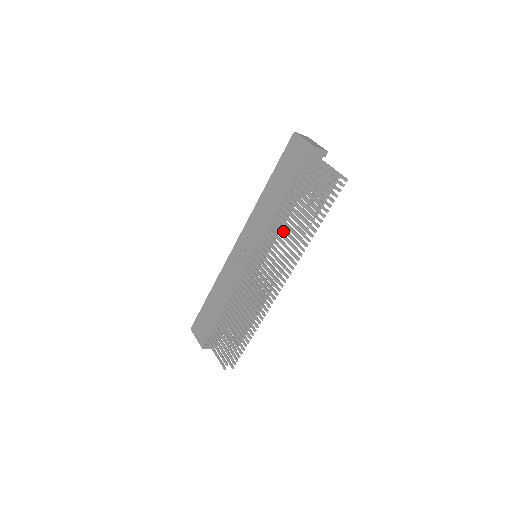
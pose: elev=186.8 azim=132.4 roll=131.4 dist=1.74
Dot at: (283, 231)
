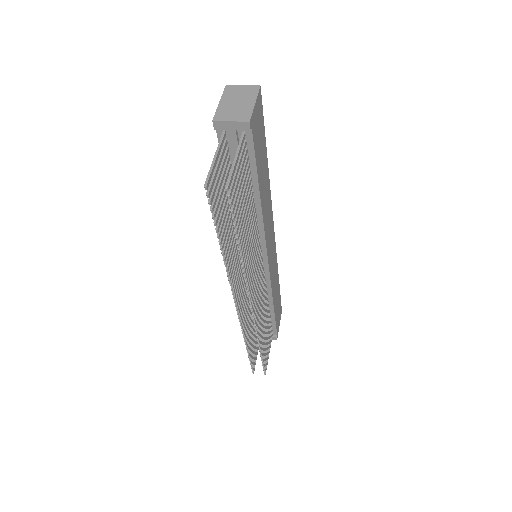
Dot at: (254, 235)
